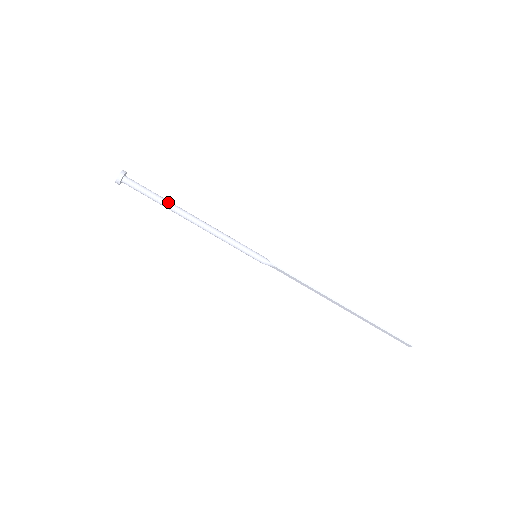
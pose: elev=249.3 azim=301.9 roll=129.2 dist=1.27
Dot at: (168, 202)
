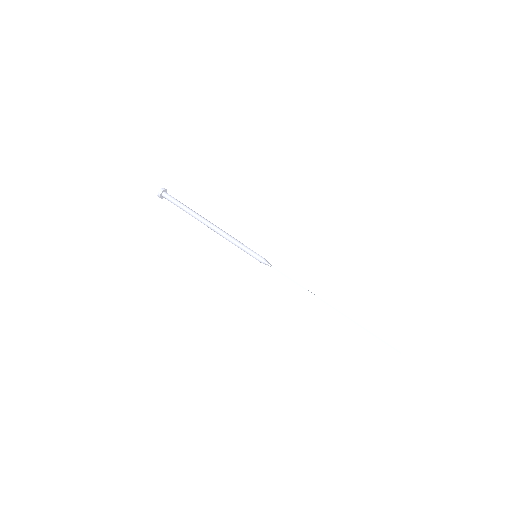
Dot at: (191, 211)
